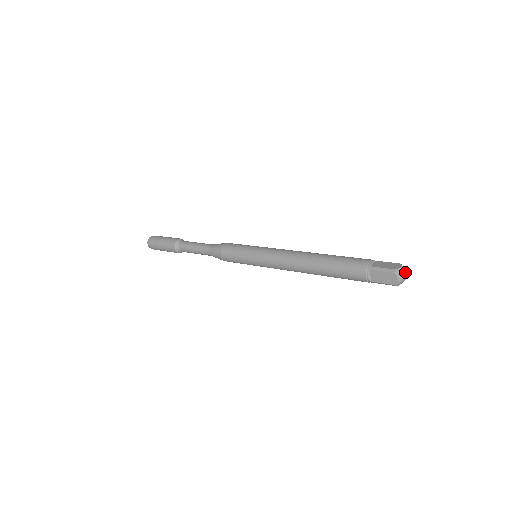
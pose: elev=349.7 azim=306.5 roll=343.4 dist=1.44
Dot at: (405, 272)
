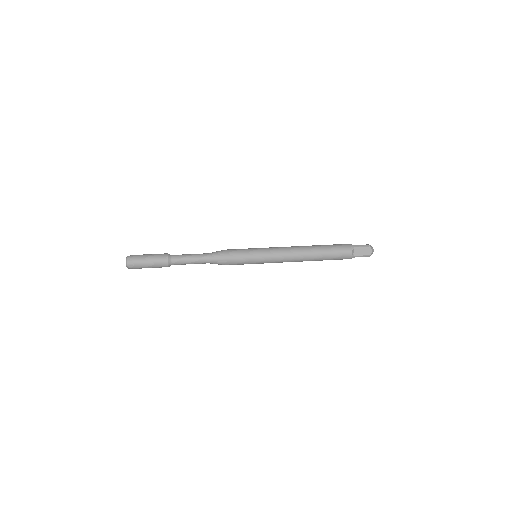
Dot at: (373, 250)
